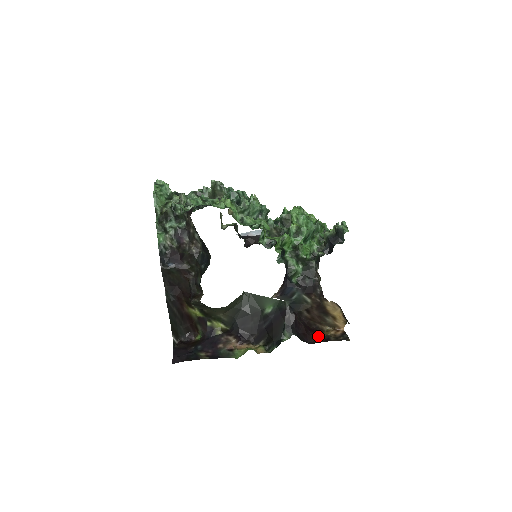
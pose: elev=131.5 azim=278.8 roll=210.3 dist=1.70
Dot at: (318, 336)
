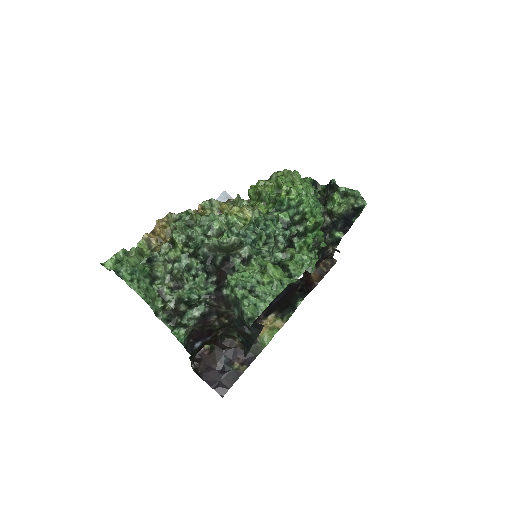
Dot at: occluded
